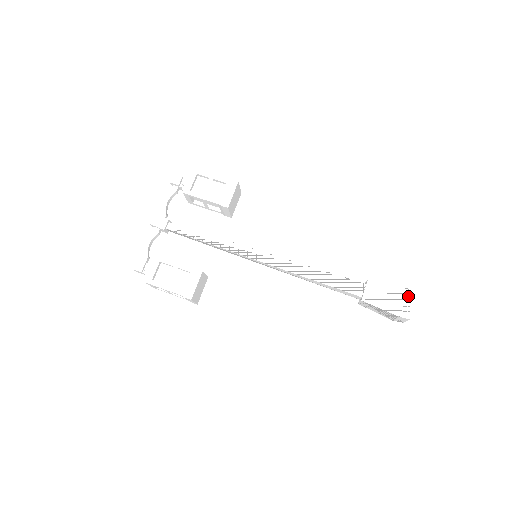
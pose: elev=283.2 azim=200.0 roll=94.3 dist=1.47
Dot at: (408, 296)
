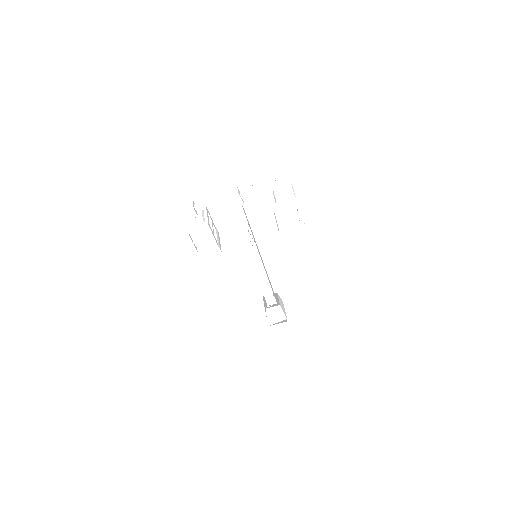
Dot at: (282, 321)
